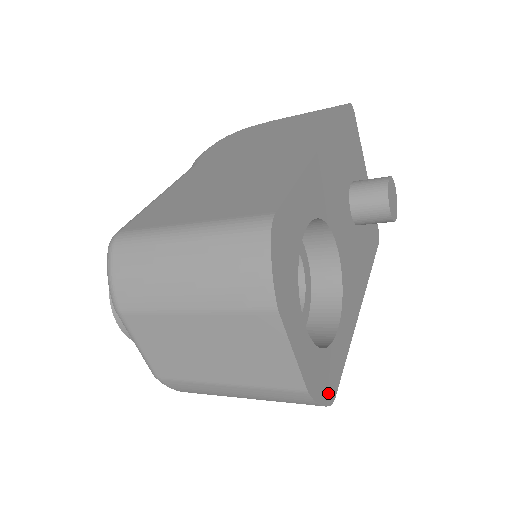
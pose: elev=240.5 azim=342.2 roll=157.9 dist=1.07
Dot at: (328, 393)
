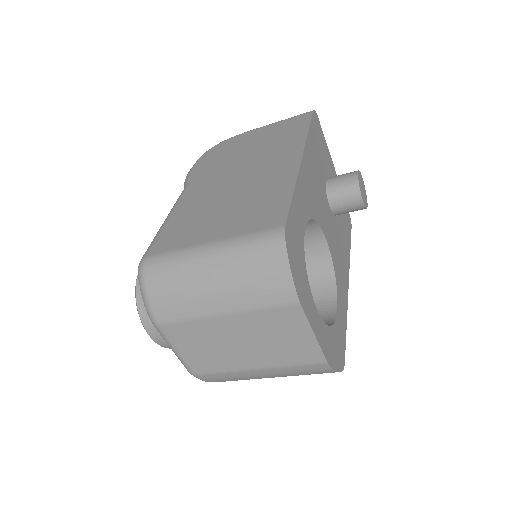
Dot at: (340, 361)
